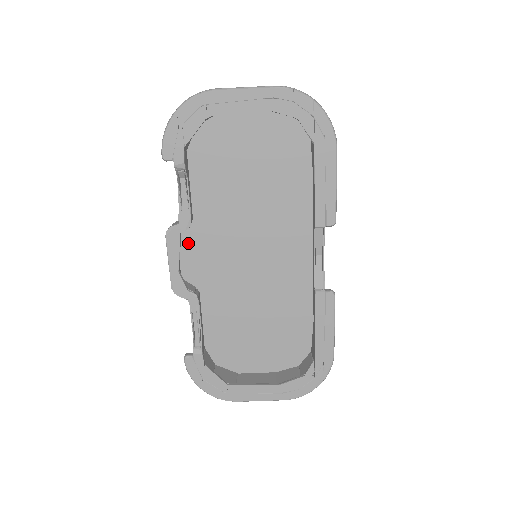
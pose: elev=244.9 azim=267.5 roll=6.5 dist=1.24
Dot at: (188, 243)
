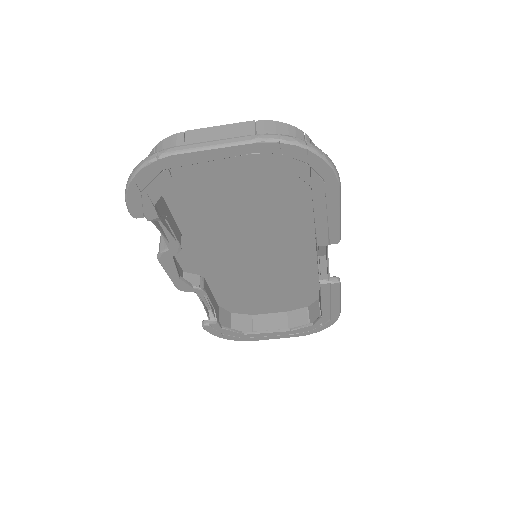
Dot at: (182, 250)
